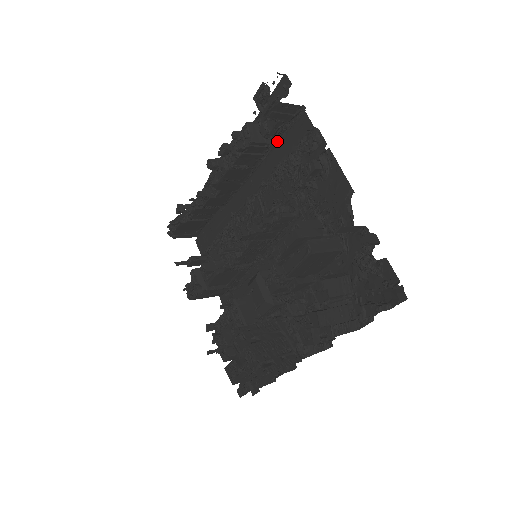
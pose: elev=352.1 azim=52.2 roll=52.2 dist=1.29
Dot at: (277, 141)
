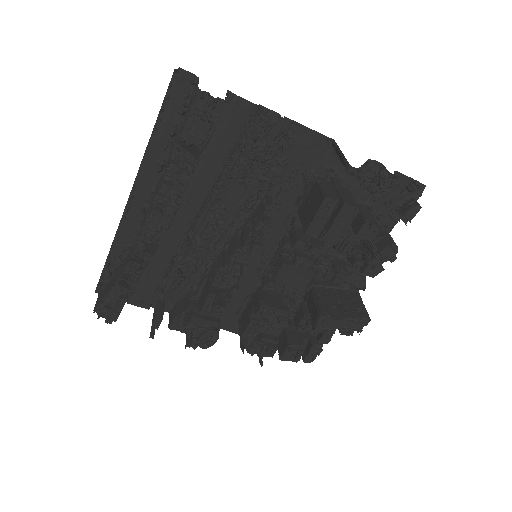
Dot at: (207, 142)
